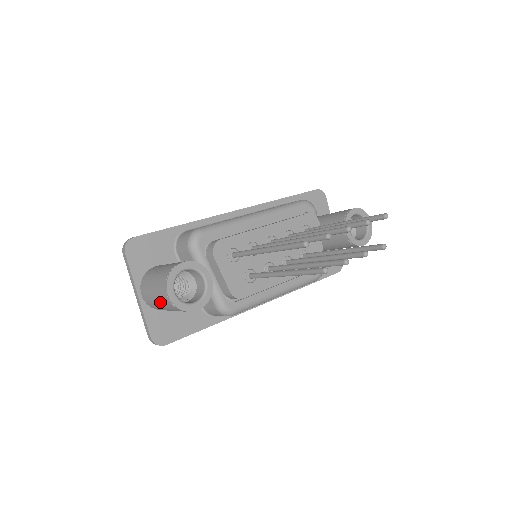
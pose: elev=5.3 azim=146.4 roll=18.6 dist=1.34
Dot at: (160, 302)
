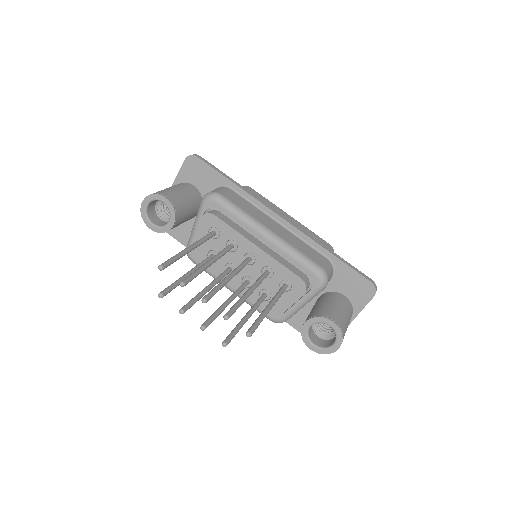
Dot at: occluded
